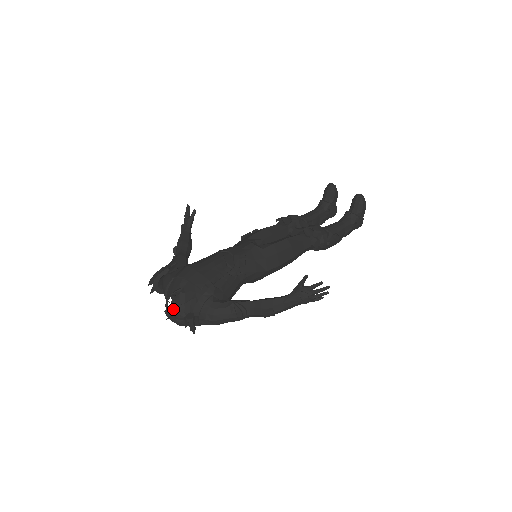
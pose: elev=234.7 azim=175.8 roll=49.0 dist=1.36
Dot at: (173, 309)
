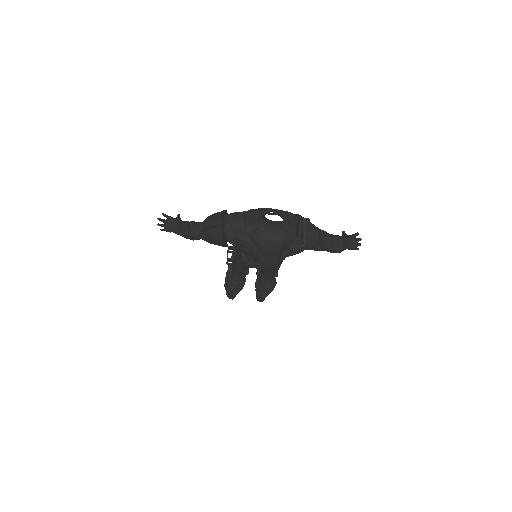
Dot at: occluded
